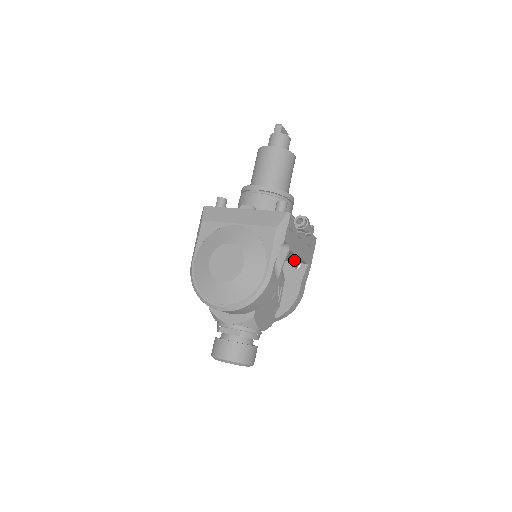
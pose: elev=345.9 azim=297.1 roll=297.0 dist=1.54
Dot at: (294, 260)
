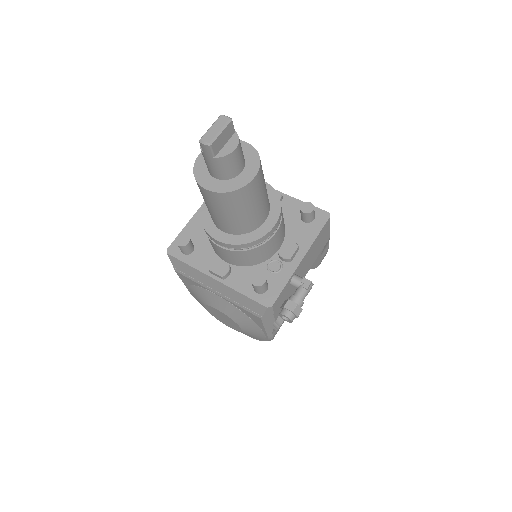
Dot at: occluded
